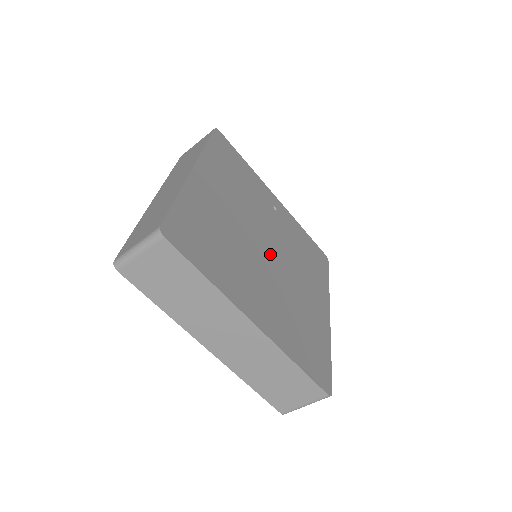
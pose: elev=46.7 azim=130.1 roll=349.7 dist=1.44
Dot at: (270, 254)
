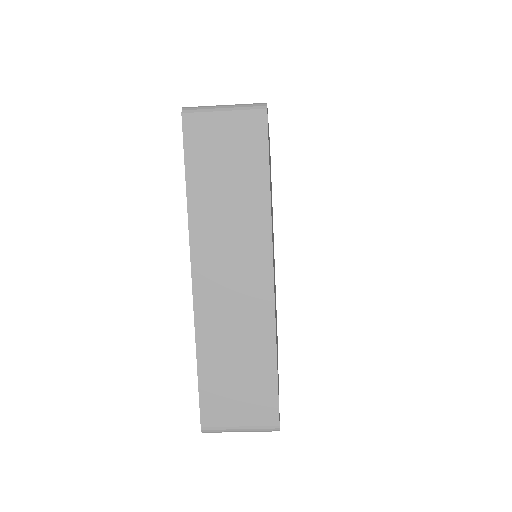
Dot at: occluded
